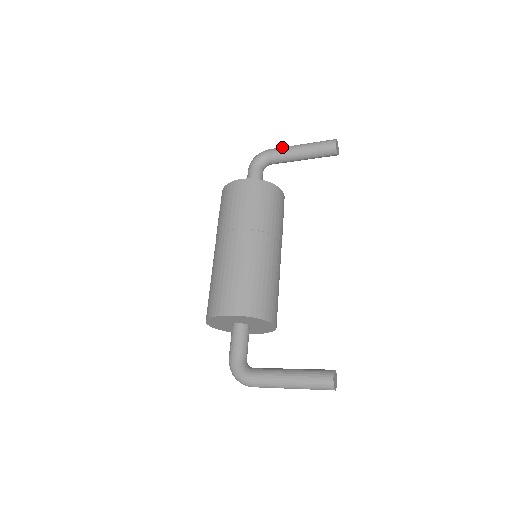
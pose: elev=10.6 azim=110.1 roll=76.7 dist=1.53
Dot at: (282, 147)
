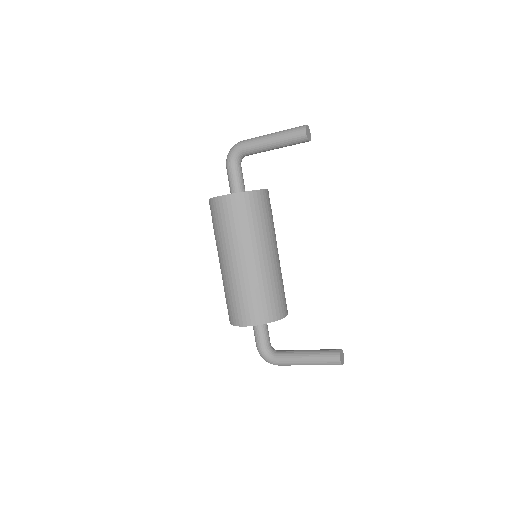
Dot at: (253, 140)
